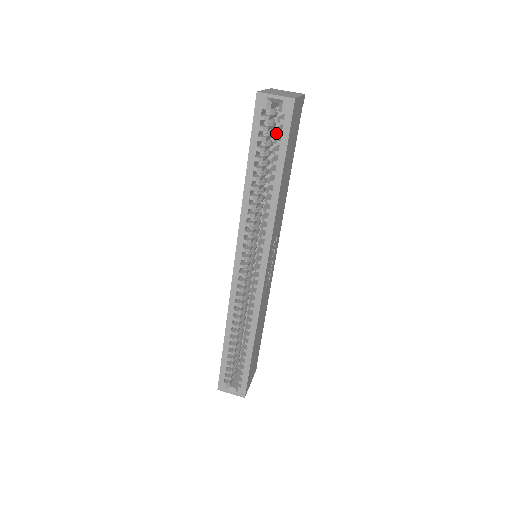
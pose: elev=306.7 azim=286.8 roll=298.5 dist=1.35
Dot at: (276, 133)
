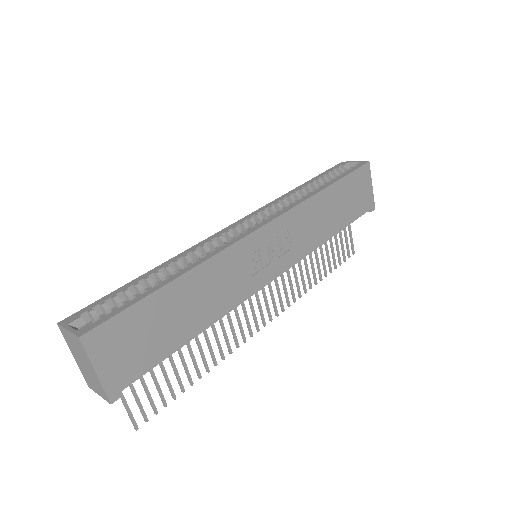
Dot at: occluded
